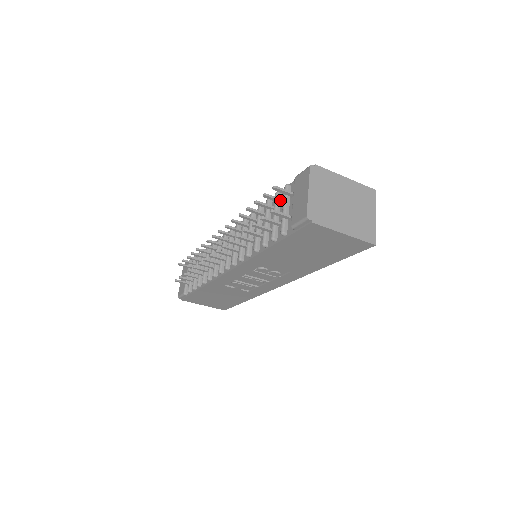
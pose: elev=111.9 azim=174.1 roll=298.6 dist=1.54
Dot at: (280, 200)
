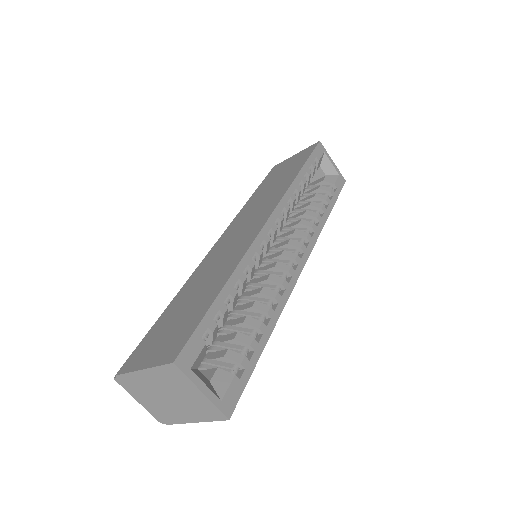
Dot at: occluded
